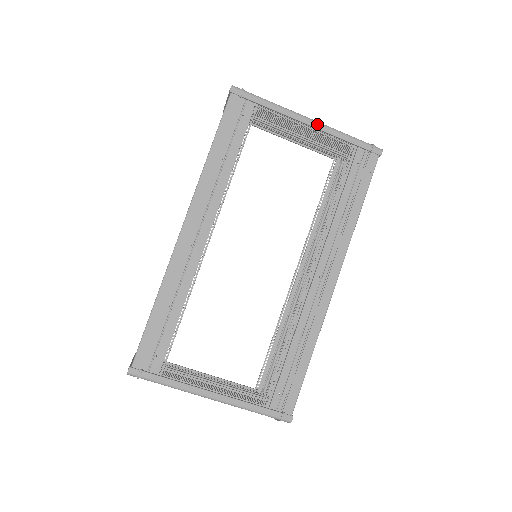
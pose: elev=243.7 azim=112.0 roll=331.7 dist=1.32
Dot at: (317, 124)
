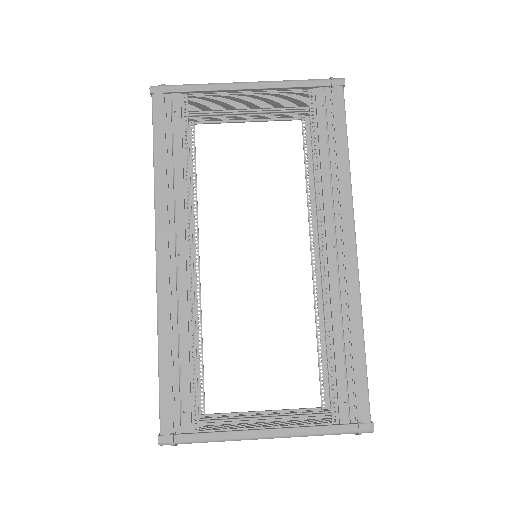
Dot at: (258, 84)
